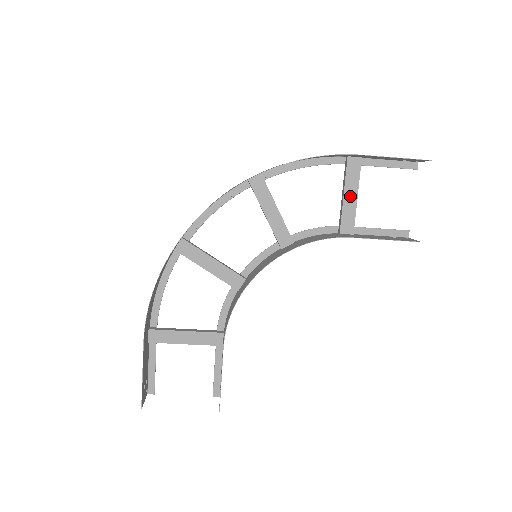
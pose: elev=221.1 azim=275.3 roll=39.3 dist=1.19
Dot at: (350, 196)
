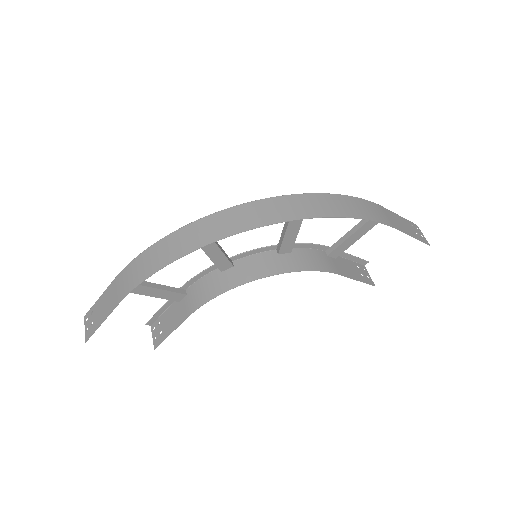
Dot at: (357, 235)
